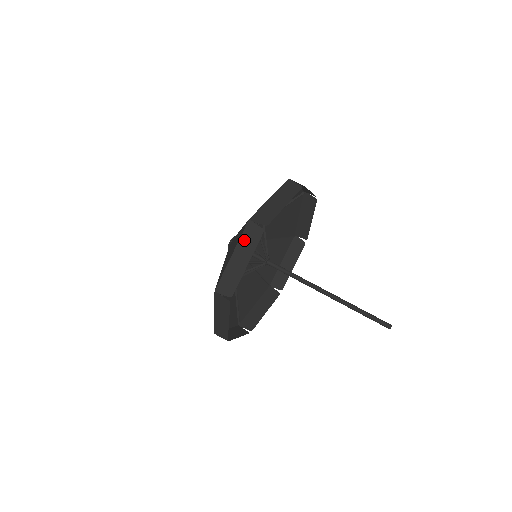
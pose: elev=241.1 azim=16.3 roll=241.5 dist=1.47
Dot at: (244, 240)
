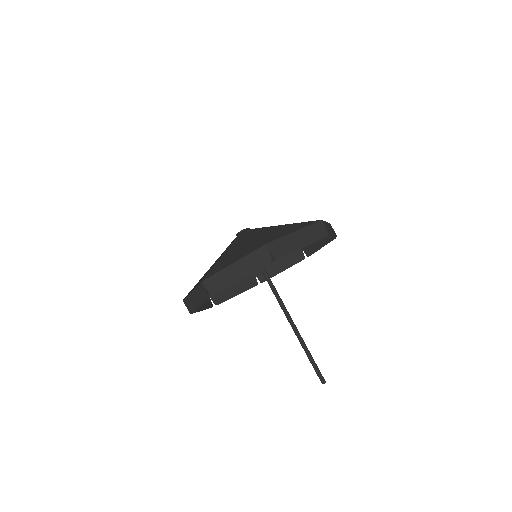
Dot at: (311, 229)
